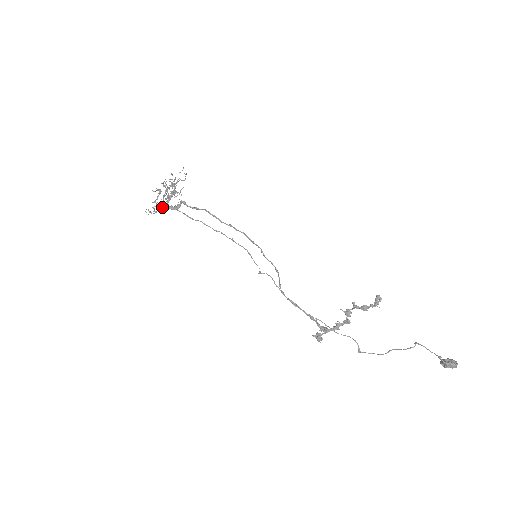
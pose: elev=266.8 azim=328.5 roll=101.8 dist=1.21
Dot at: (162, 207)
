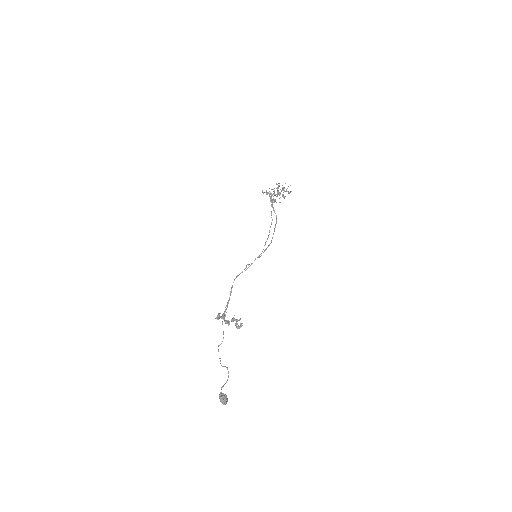
Dot at: occluded
